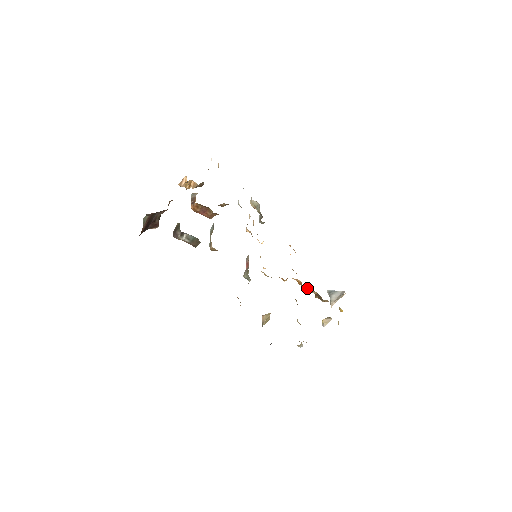
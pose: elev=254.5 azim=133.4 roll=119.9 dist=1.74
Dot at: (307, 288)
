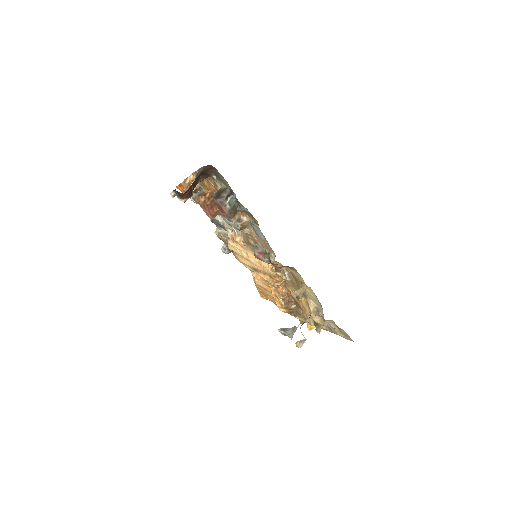
Dot at: (288, 300)
